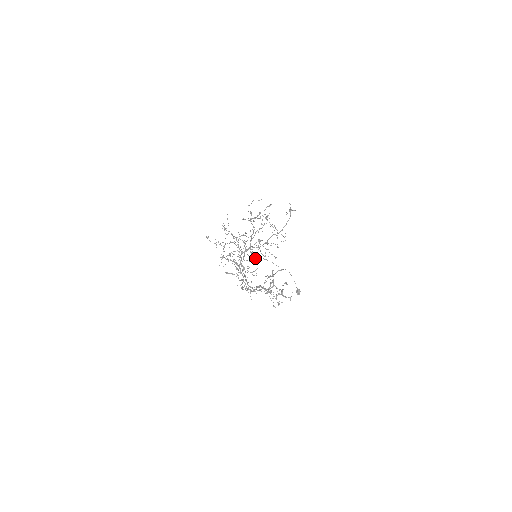
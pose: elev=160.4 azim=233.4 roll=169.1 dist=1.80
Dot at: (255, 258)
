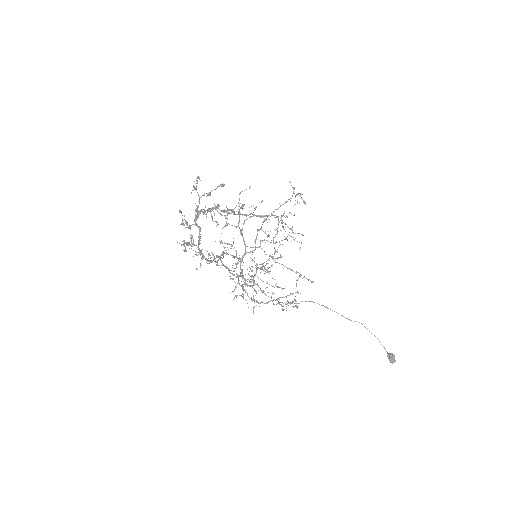
Dot at: occluded
